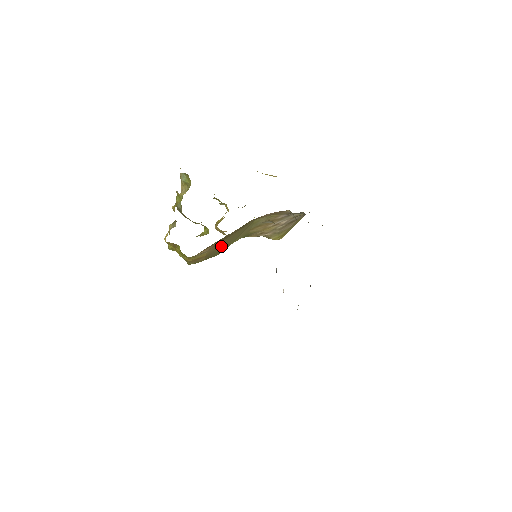
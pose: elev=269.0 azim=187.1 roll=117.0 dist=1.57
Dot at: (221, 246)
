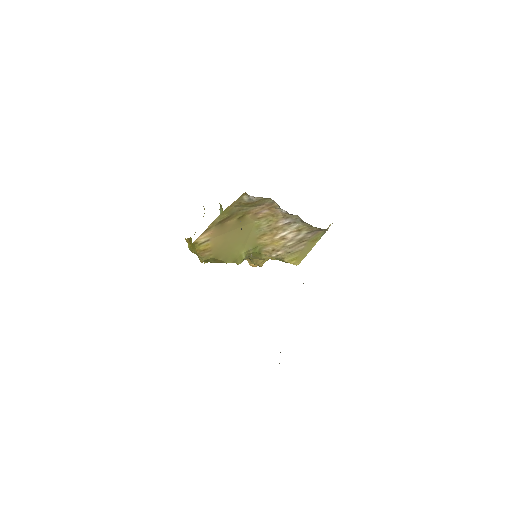
Dot at: (227, 245)
